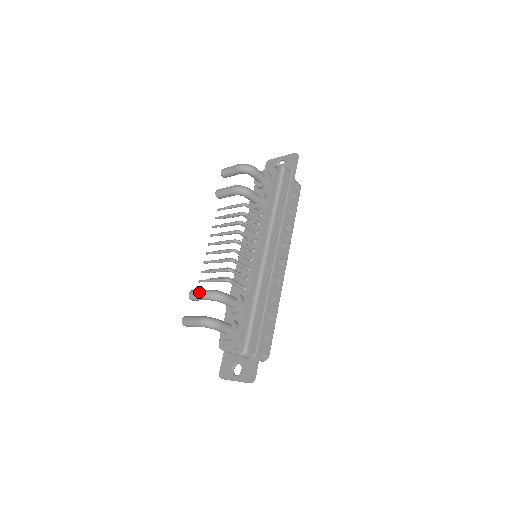
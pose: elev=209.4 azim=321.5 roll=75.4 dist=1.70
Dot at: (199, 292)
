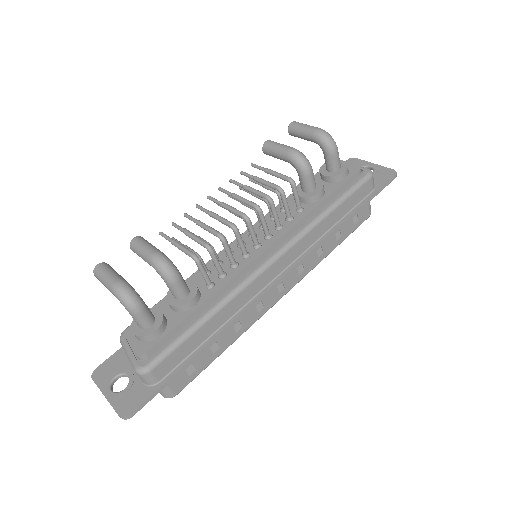
Dot at: (147, 245)
